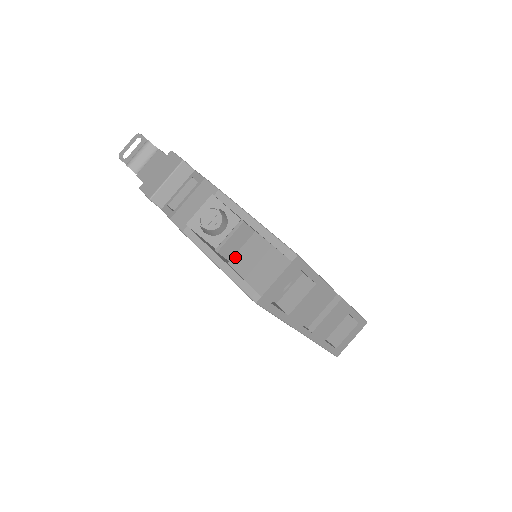
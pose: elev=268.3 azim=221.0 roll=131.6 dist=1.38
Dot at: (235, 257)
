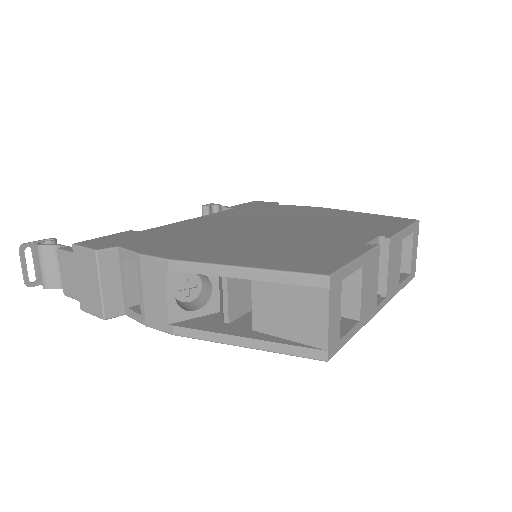
Dot at: (254, 319)
